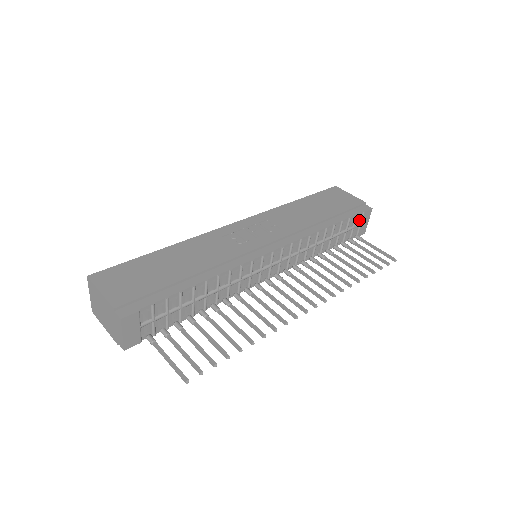
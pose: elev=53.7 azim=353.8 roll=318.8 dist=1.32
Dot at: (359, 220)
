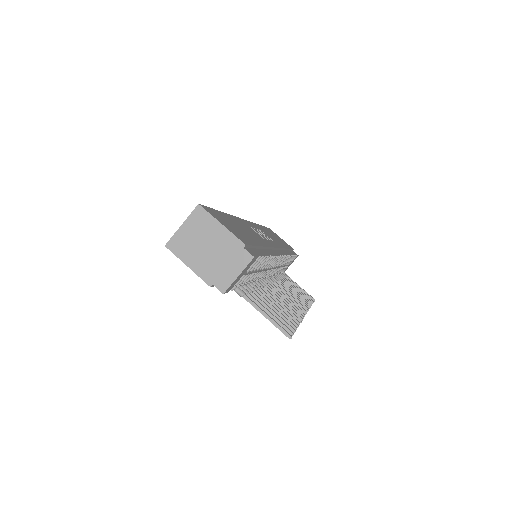
Dot at: occluded
